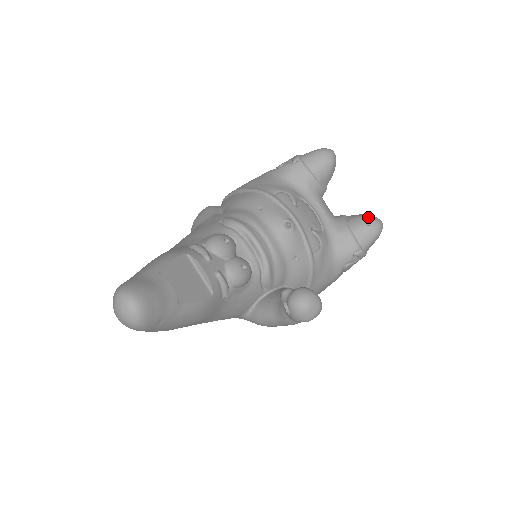
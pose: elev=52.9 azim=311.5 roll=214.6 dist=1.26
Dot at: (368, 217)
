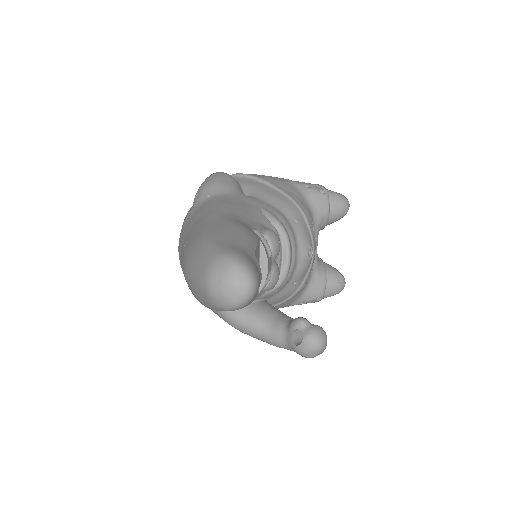
Dot at: (342, 275)
